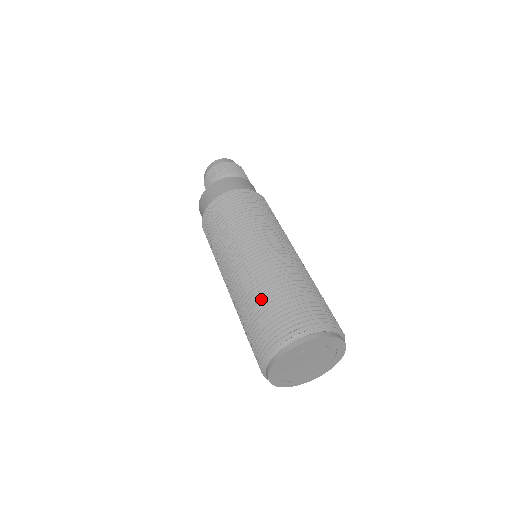
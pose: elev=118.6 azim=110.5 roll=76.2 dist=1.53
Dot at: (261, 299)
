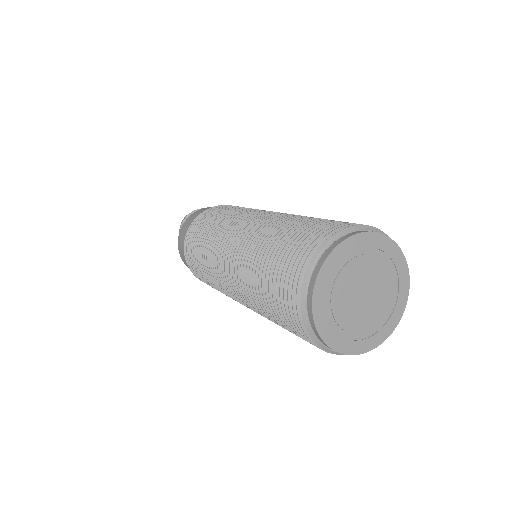
Dot at: (264, 255)
